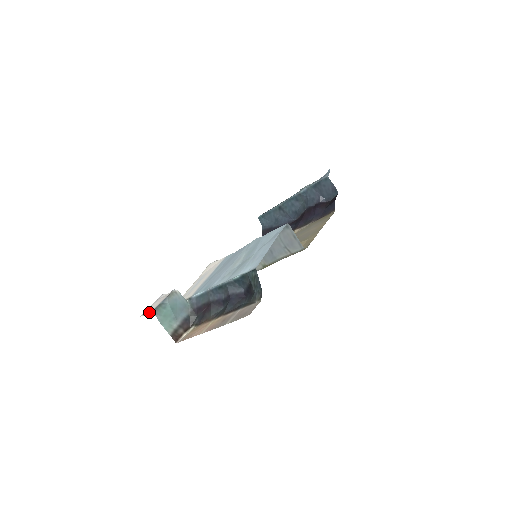
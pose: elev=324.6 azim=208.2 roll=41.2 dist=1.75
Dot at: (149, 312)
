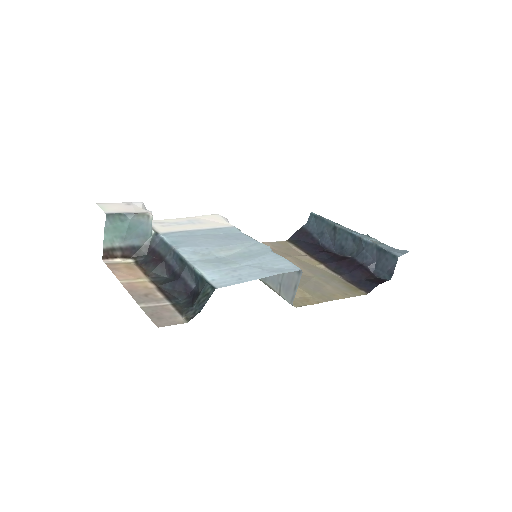
Dot at: (105, 210)
